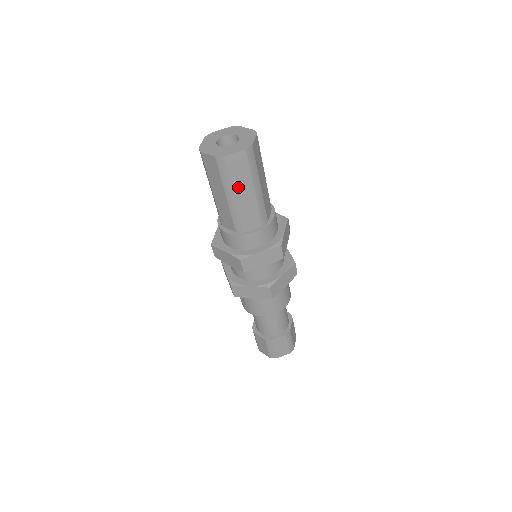
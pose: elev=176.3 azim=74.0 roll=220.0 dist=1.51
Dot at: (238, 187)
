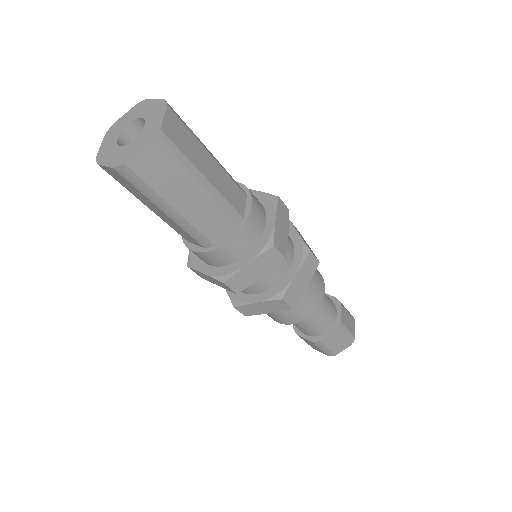
Dot at: (171, 195)
